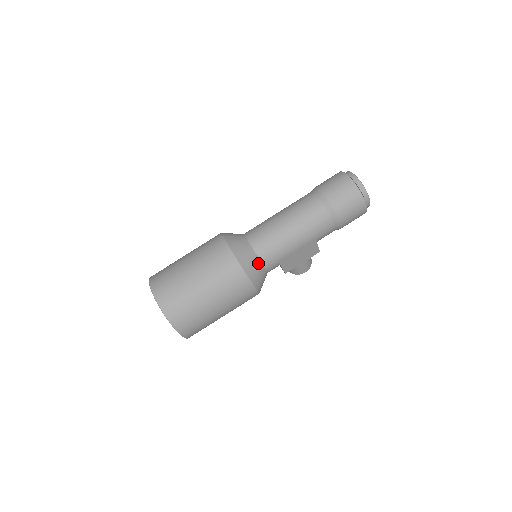
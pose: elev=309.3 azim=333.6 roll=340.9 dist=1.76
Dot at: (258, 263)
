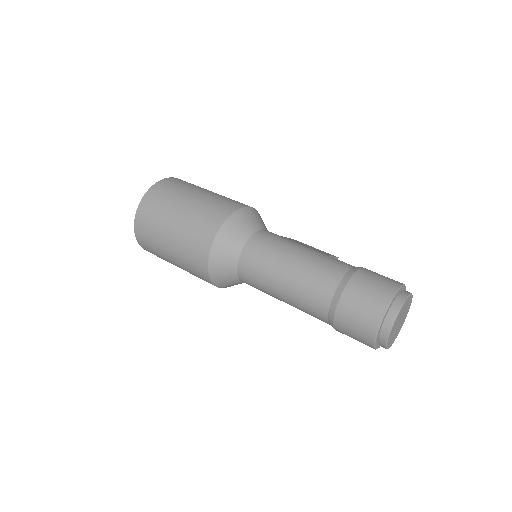
Dot at: (234, 278)
